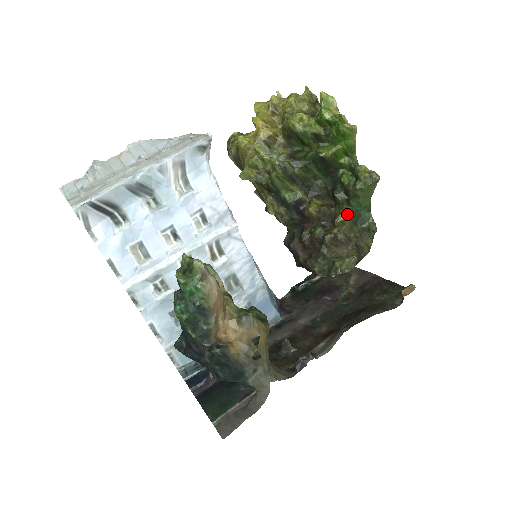
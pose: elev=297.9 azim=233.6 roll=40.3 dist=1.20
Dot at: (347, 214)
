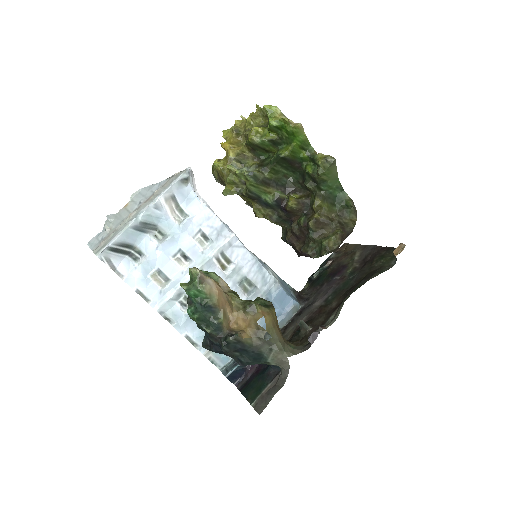
Dot at: (321, 198)
